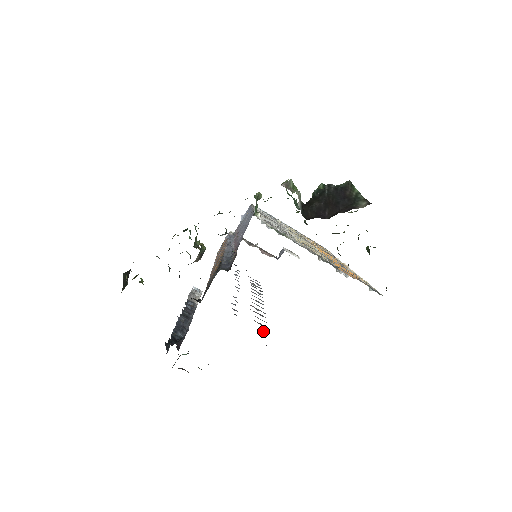
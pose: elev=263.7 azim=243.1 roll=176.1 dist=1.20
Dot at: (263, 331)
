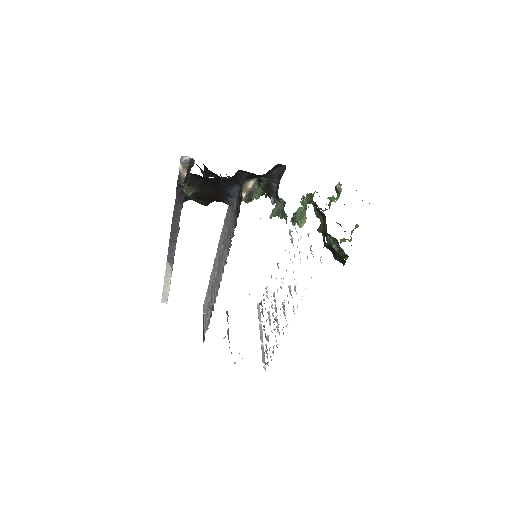
Dot at: (233, 228)
